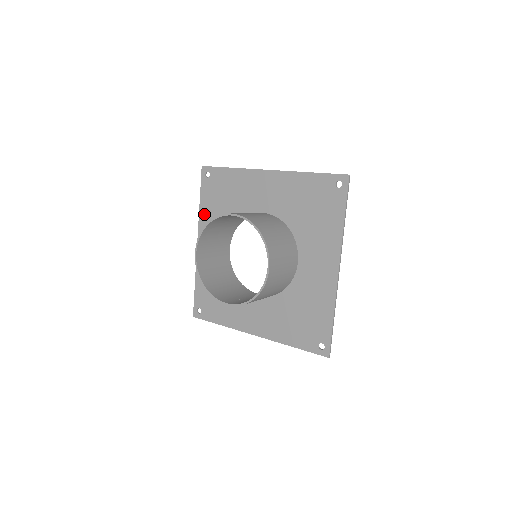
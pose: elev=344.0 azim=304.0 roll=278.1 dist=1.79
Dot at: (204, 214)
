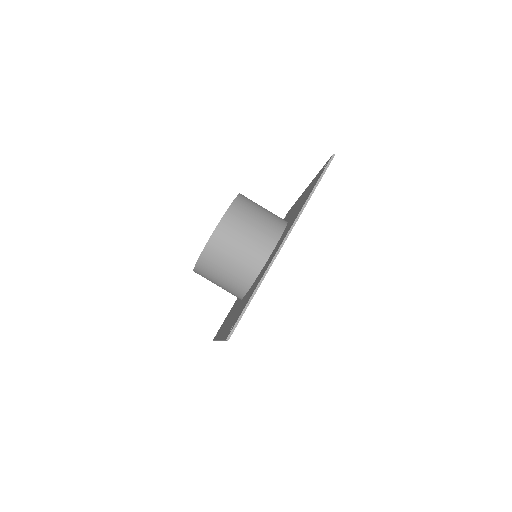
Dot at: occluded
